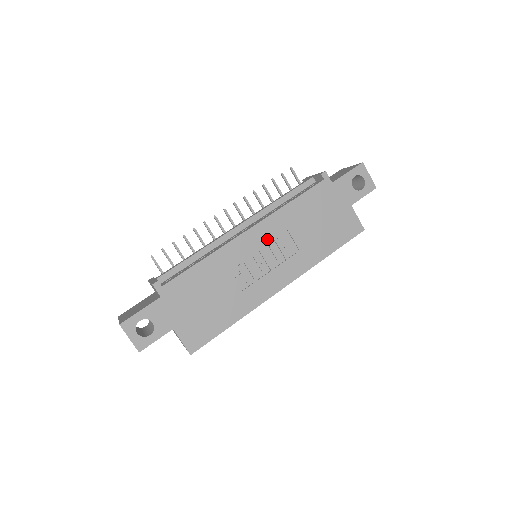
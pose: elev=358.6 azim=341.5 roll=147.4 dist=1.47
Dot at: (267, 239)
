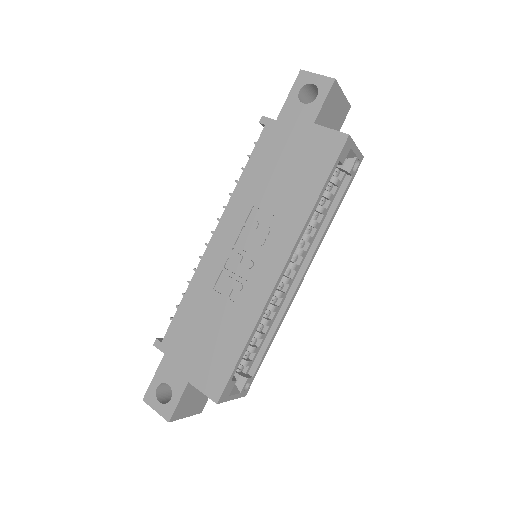
Dot at: (236, 231)
